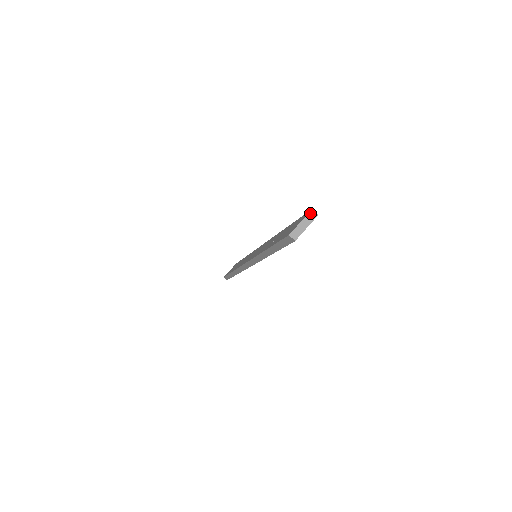
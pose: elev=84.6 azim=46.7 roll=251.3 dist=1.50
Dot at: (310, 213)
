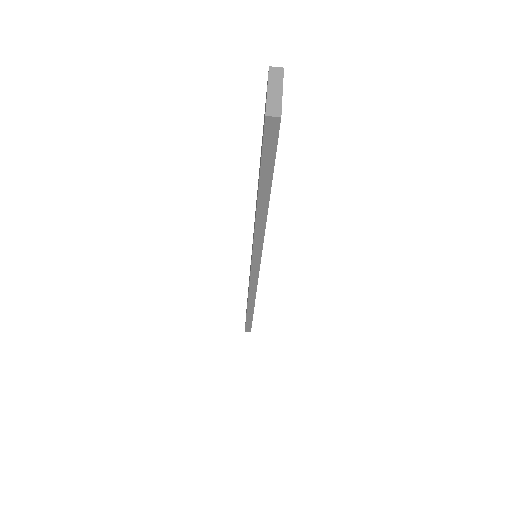
Dot at: (270, 72)
